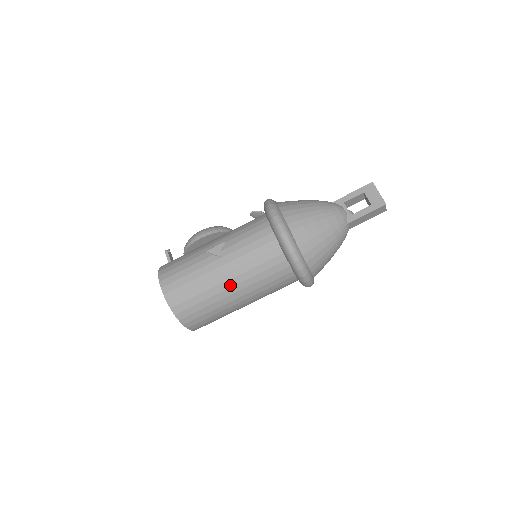
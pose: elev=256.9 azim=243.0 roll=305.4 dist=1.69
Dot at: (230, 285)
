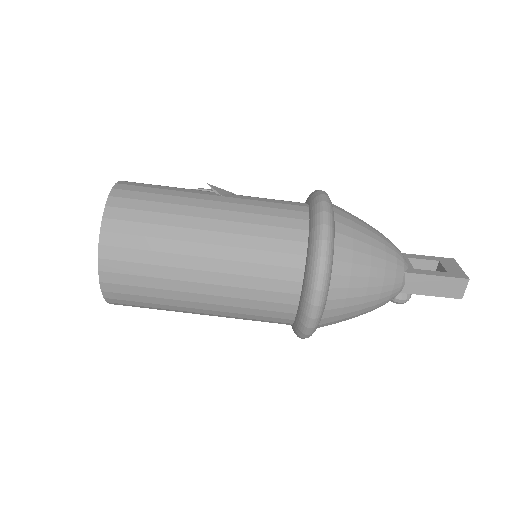
Dot at: (209, 227)
